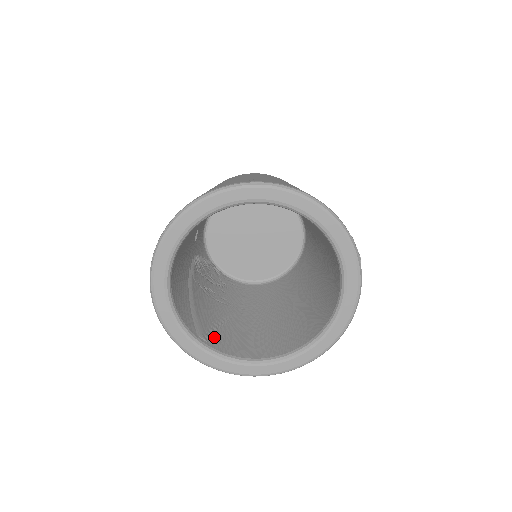
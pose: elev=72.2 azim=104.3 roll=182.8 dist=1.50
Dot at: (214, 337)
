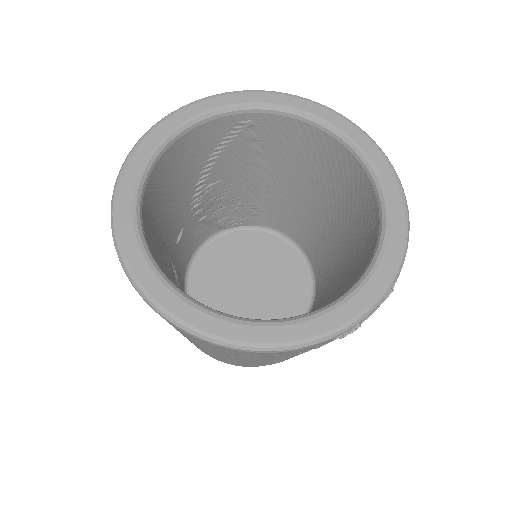
Dot at: occluded
